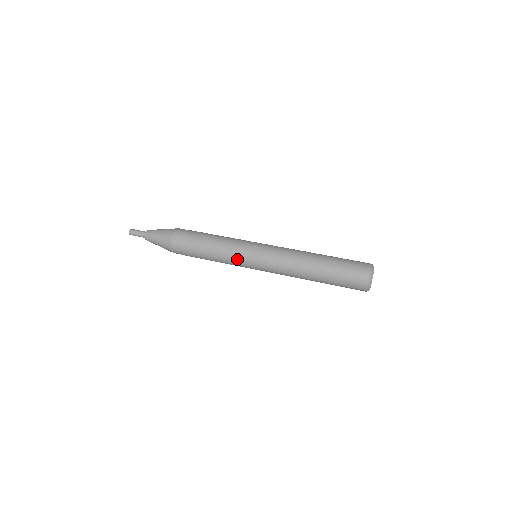
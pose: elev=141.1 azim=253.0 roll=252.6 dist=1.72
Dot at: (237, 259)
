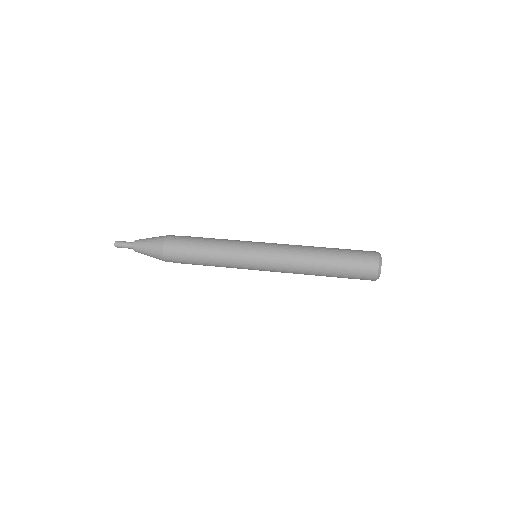
Dot at: (237, 261)
